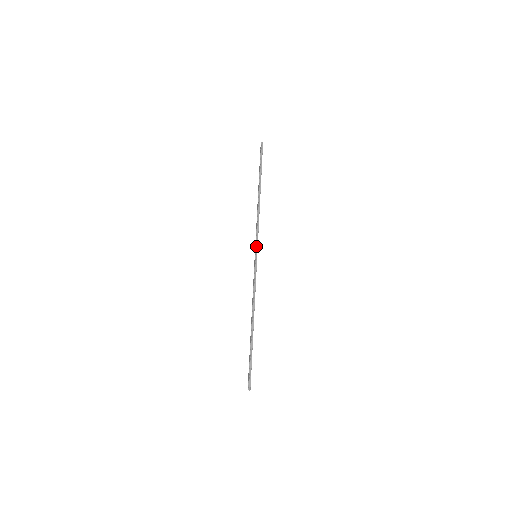
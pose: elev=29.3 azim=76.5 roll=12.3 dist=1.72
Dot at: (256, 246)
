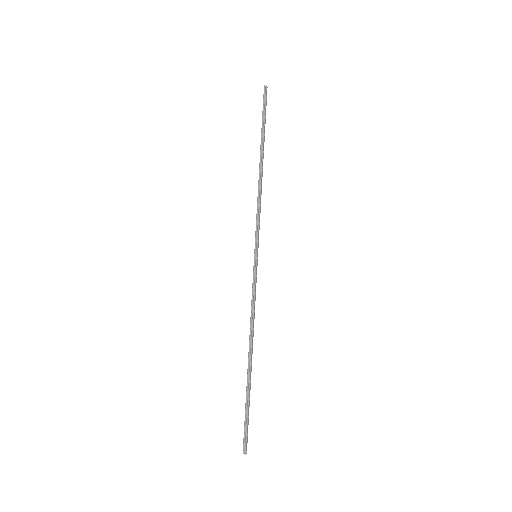
Dot at: (255, 241)
